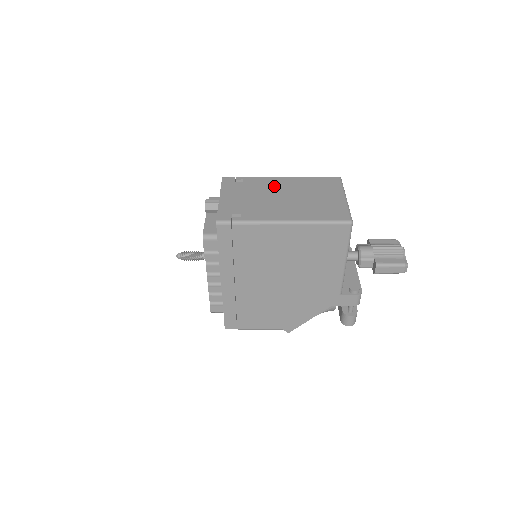
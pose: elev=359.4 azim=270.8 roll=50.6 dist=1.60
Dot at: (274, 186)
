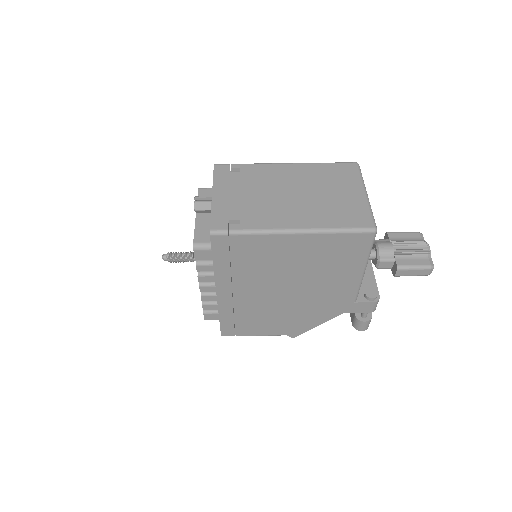
Dot at: (278, 177)
